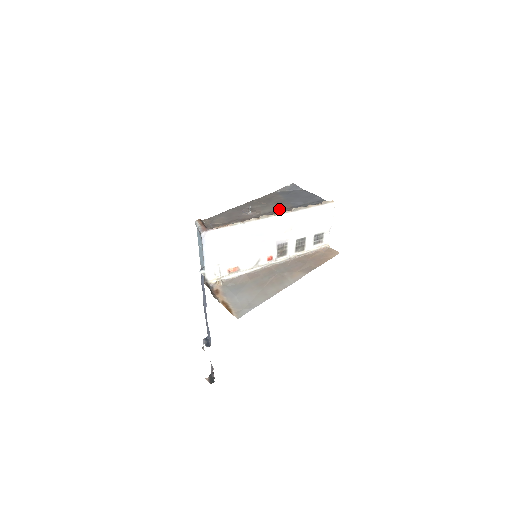
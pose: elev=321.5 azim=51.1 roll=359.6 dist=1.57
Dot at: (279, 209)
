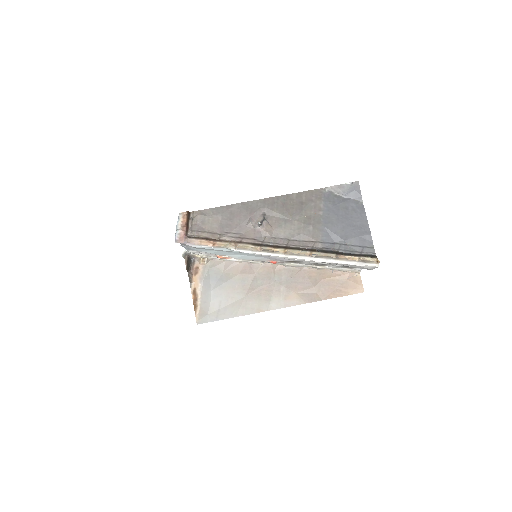
Dot at: (300, 238)
